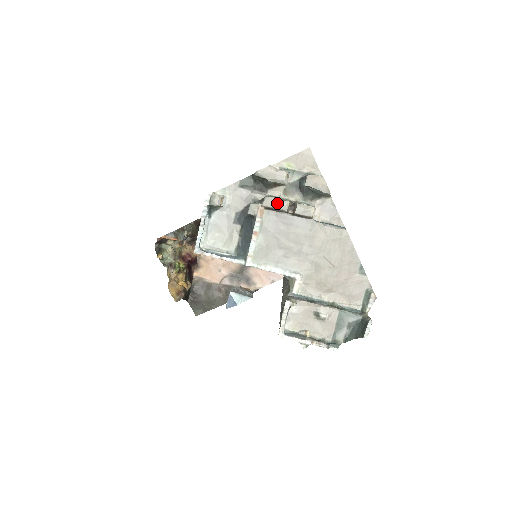
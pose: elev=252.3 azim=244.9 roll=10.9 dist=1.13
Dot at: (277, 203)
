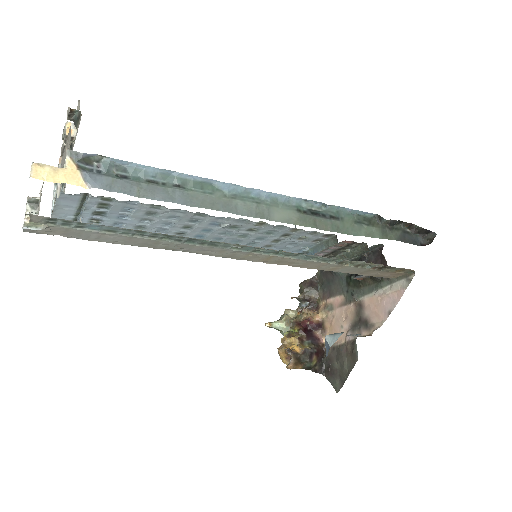
Dot at: (62, 146)
